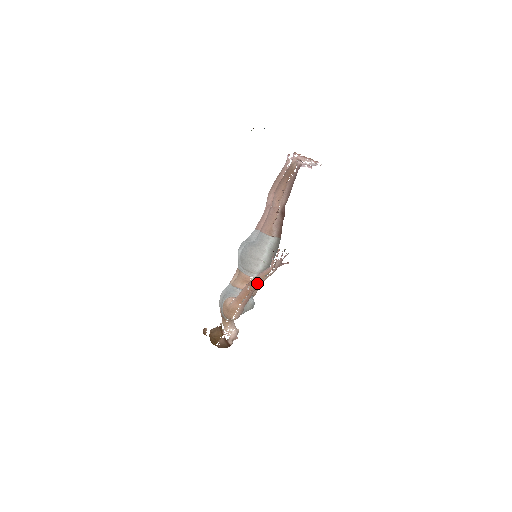
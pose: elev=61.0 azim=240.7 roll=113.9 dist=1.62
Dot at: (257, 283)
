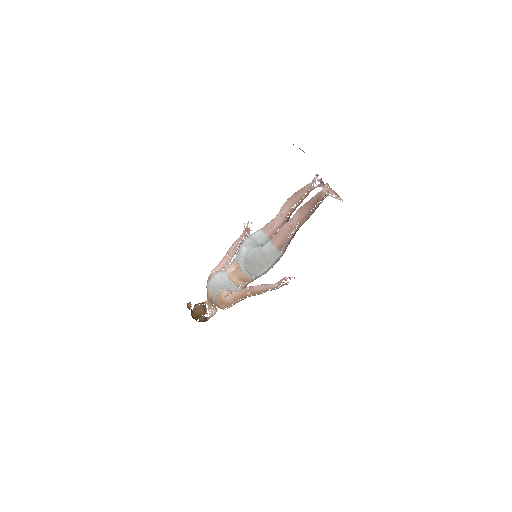
Dot at: (259, 293)
